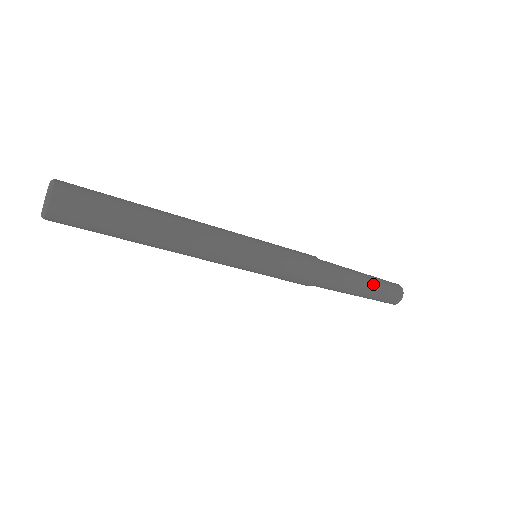
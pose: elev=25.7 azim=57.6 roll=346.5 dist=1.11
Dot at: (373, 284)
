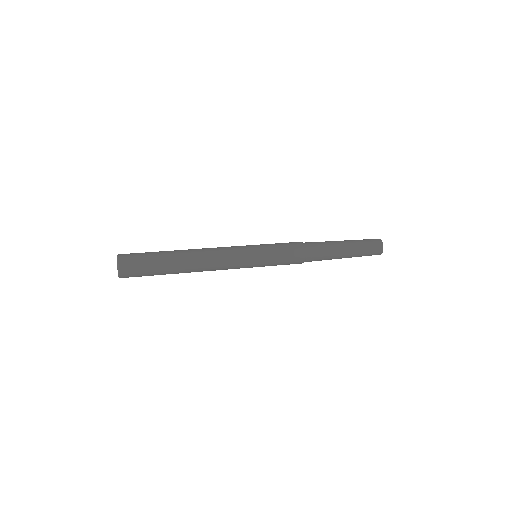
Dot at: (353, 252)
